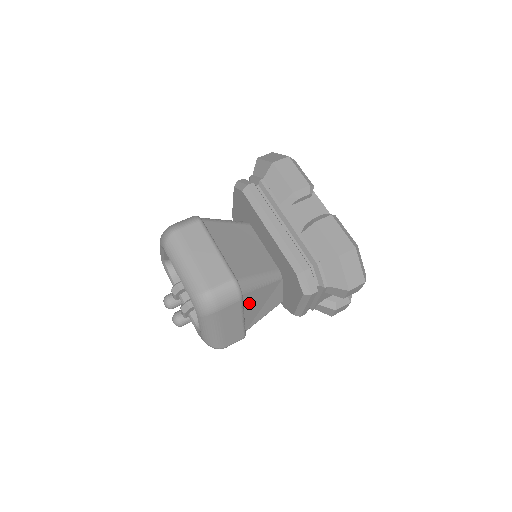
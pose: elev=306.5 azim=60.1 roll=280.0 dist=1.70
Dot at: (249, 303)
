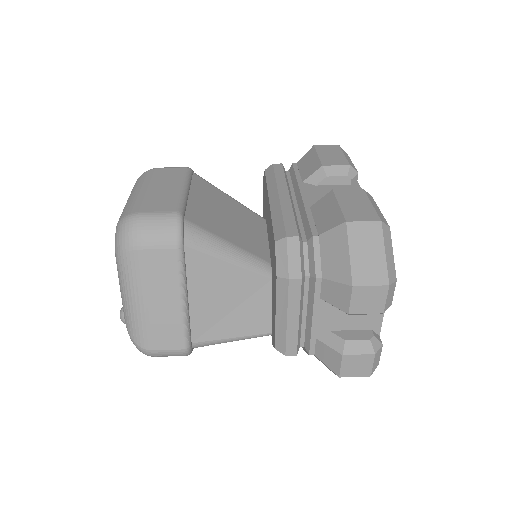
Dot at: (200, 278)
